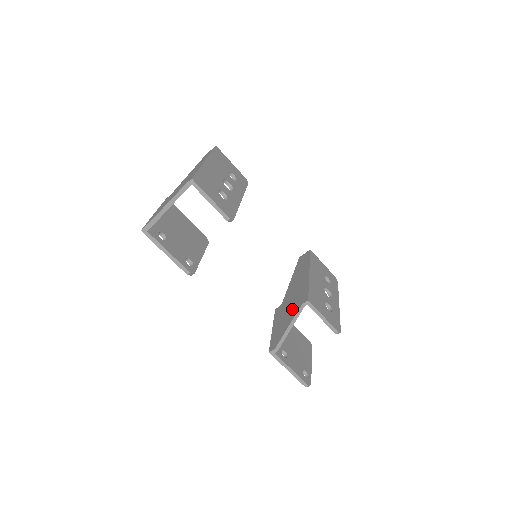
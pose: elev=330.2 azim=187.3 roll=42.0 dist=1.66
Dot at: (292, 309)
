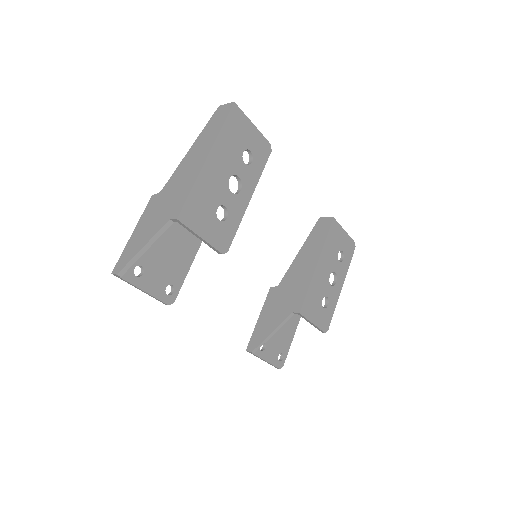
Dot at: (283, 309)
